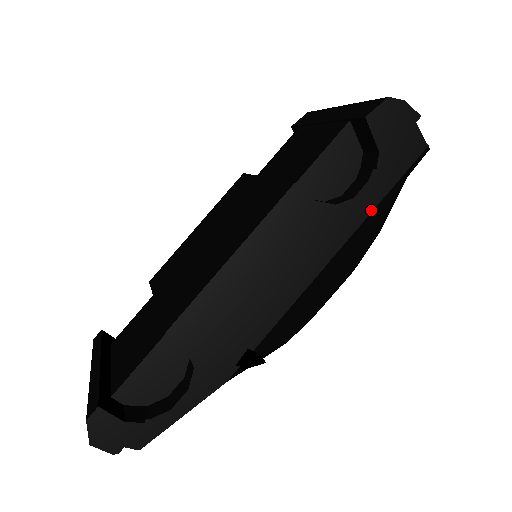
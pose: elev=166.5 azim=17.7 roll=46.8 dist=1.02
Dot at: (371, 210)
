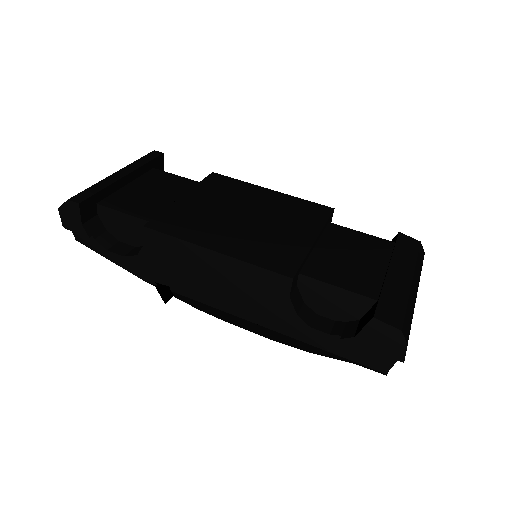
Dot at: (311, 343)
